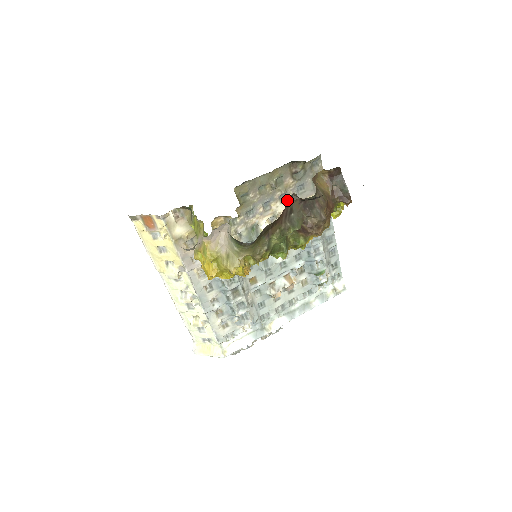
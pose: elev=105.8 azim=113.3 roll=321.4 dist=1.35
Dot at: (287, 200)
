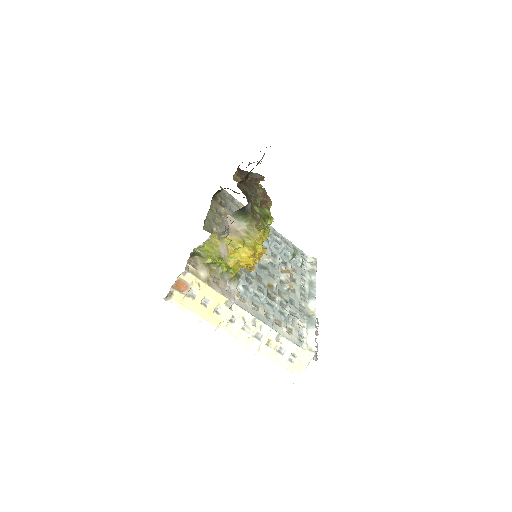
Dot at: occluded
